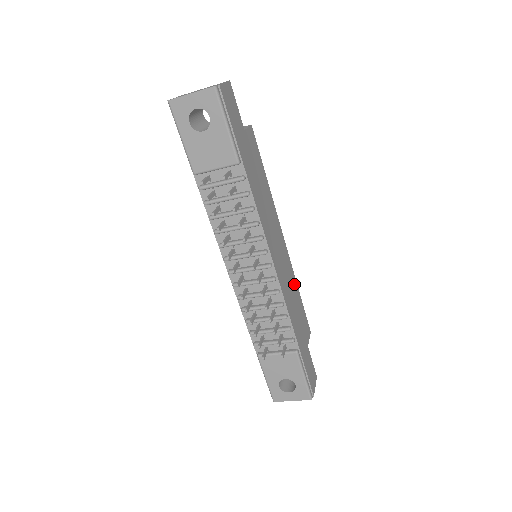
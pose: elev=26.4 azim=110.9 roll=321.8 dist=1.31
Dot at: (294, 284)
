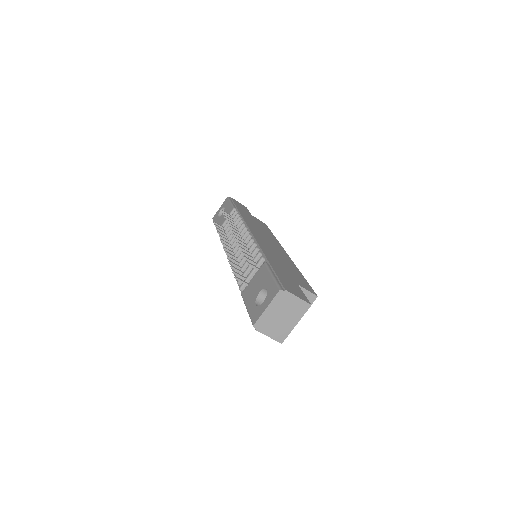
Dot at: (291, 265)
